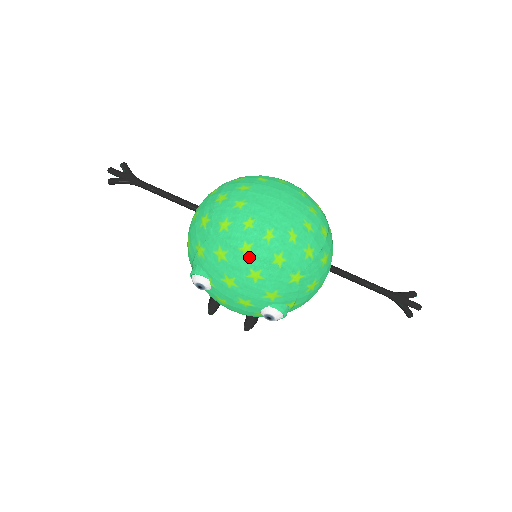
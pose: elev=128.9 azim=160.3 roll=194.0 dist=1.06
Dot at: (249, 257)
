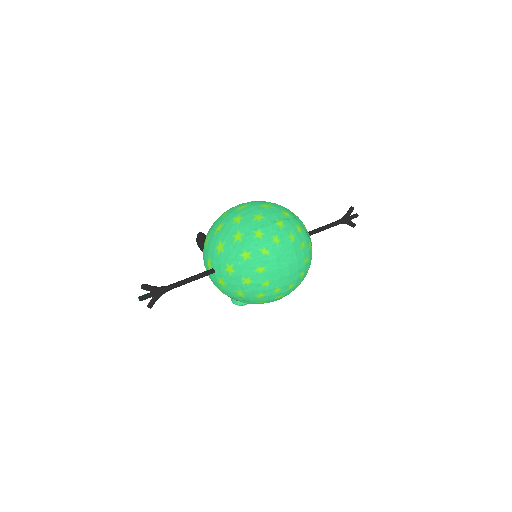
Dot at: occluded
